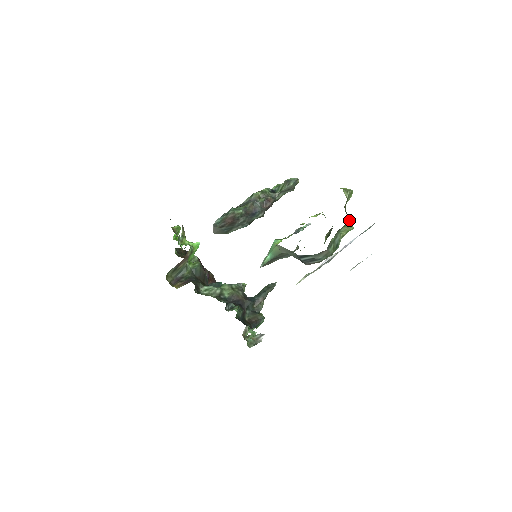
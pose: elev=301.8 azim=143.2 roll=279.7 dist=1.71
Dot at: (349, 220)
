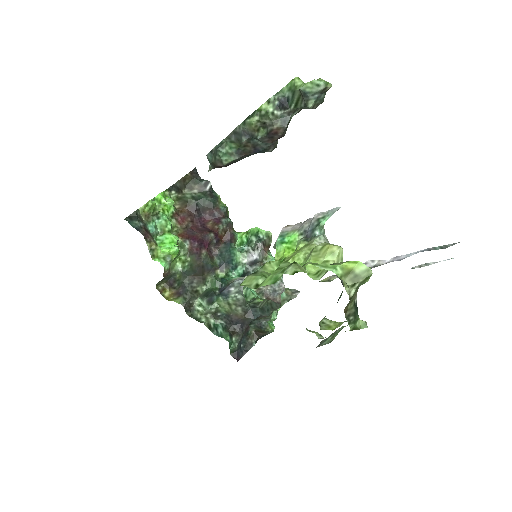
Dot at: (352, 328)
